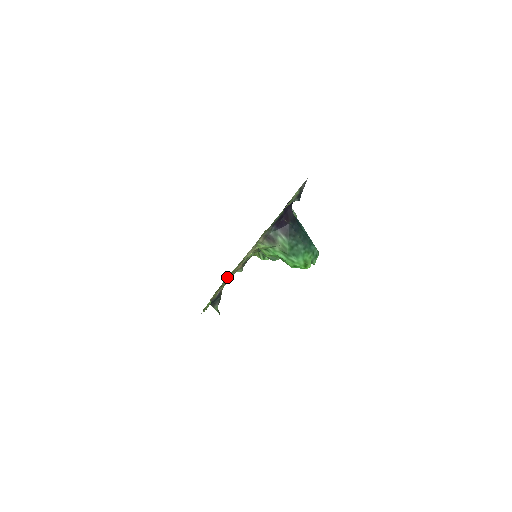
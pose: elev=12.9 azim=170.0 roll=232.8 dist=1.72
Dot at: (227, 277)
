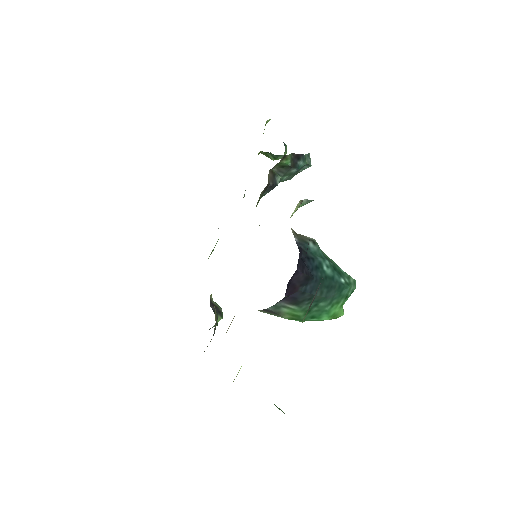
Dot at: occluded
